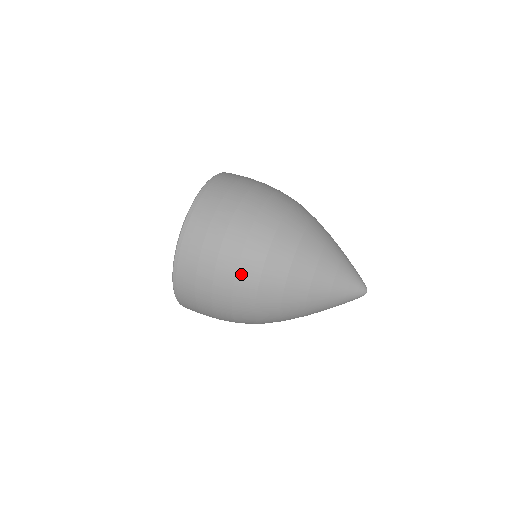
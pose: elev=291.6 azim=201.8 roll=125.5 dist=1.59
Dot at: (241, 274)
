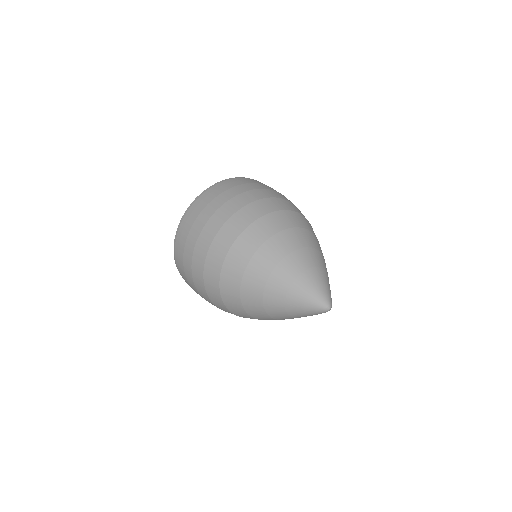
Dot at: (208, 289)
